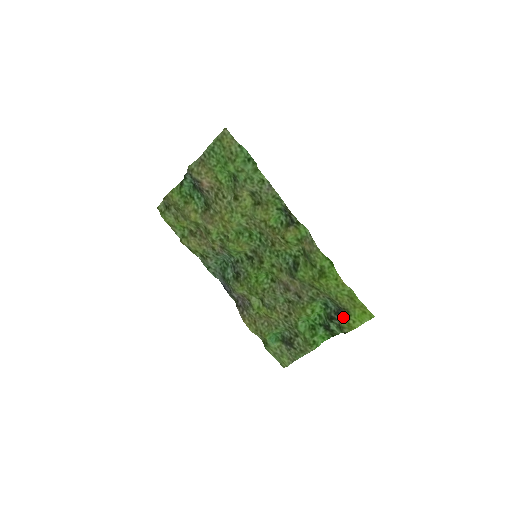
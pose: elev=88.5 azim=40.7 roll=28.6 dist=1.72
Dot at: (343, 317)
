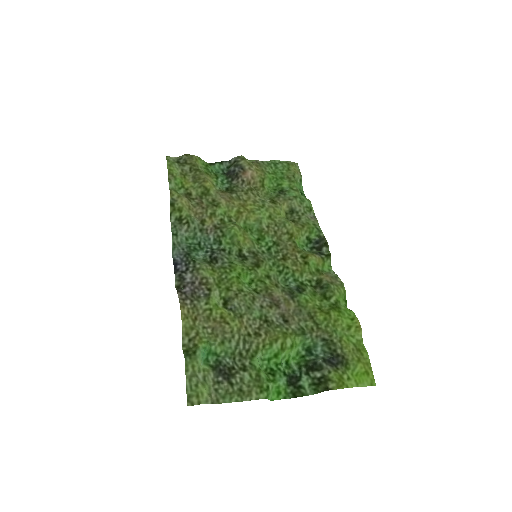
Dot at: (335, 368)
